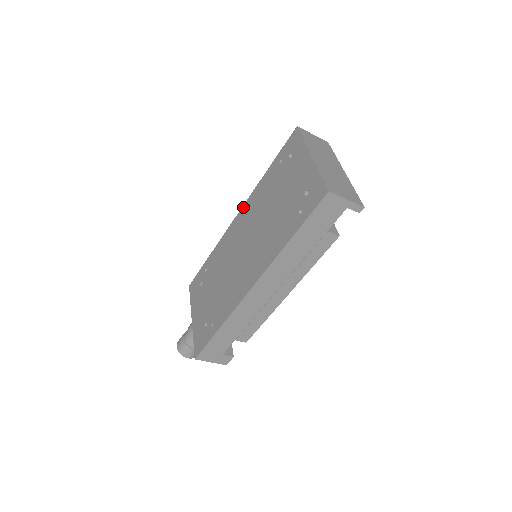
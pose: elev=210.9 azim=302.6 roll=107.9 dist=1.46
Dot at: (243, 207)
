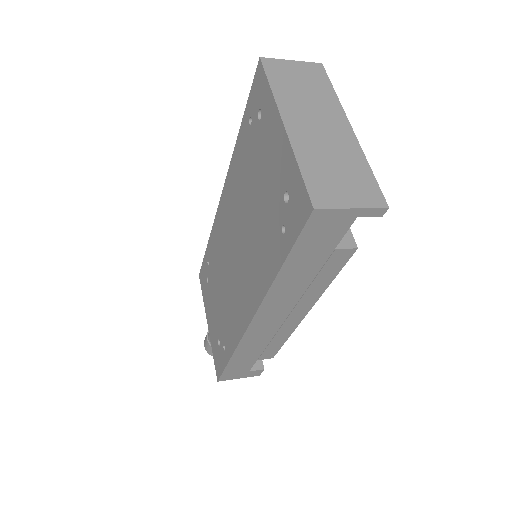
Dot at: (224, 185)
